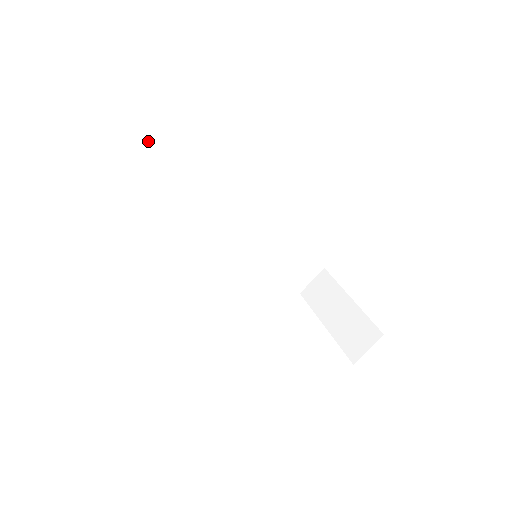
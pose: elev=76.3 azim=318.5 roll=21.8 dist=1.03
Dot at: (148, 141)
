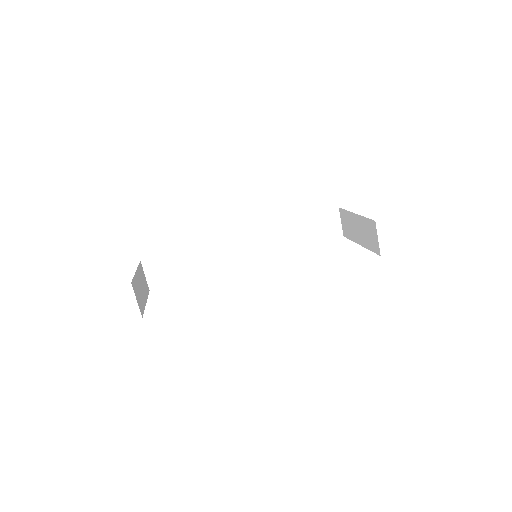
Dot at: (154, 260)
